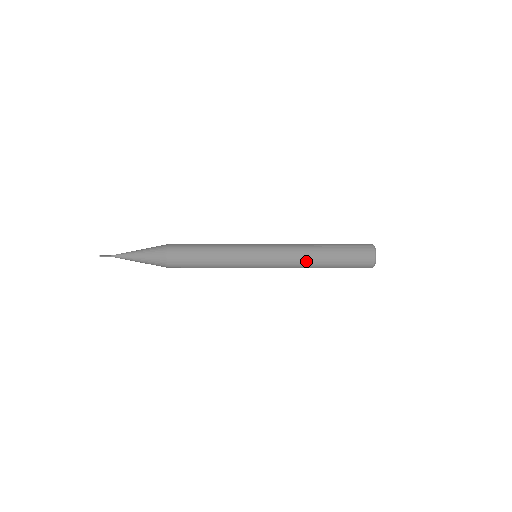
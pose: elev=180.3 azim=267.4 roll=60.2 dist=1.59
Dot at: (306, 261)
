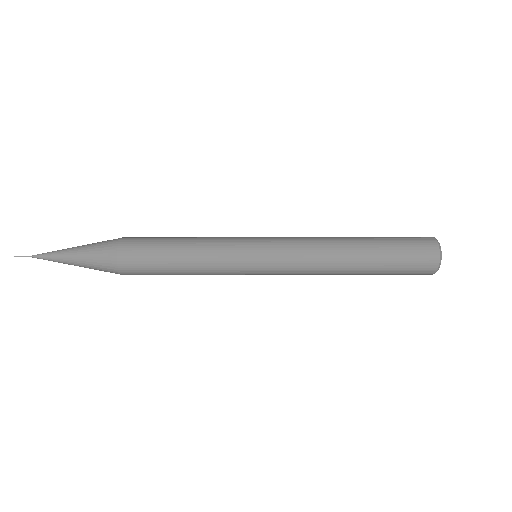
Dot at: (333, 273)
